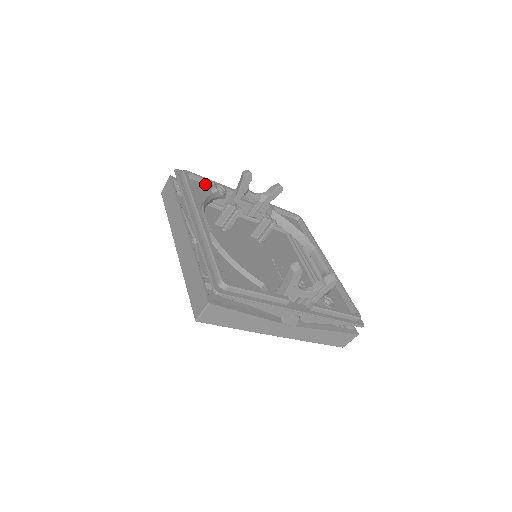
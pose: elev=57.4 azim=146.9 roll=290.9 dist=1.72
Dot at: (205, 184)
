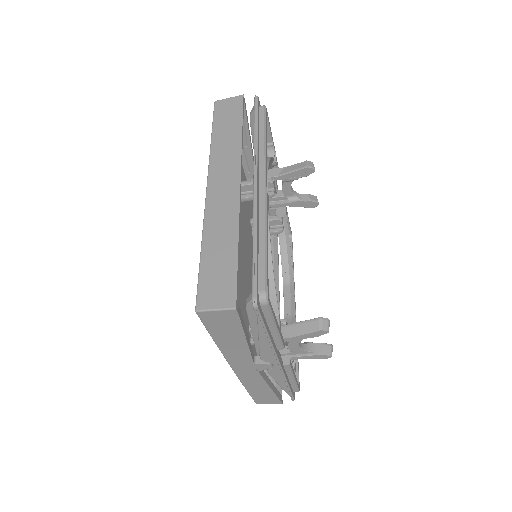
Dot at: occluded
